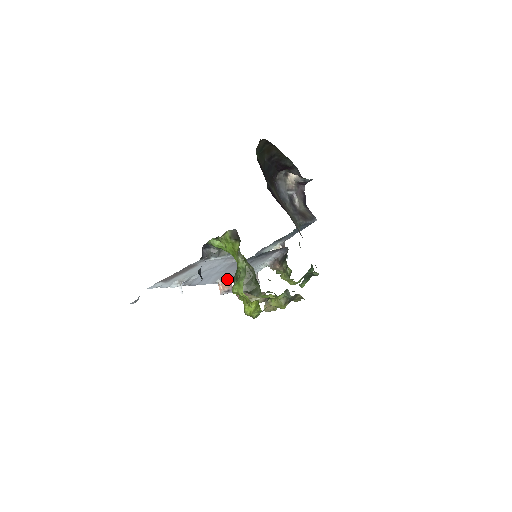
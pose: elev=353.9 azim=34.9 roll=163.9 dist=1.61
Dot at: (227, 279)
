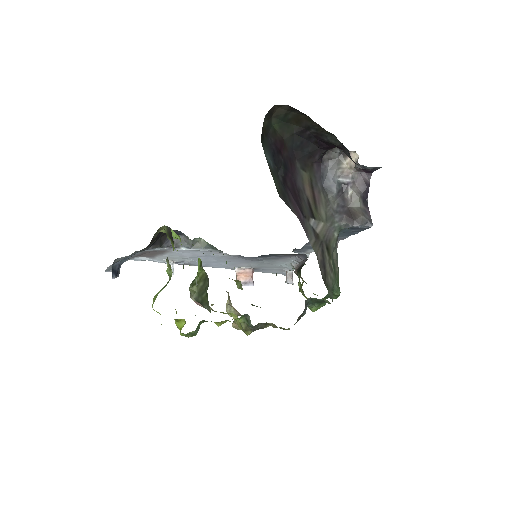
Dot at: (247, 269)
